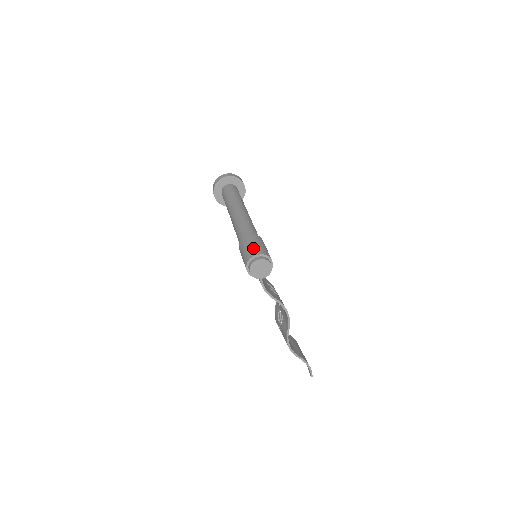
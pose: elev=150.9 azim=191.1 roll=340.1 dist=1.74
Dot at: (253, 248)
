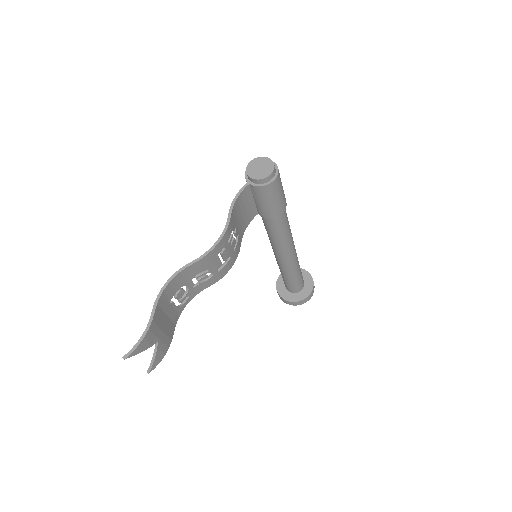
Dot at: occluded
